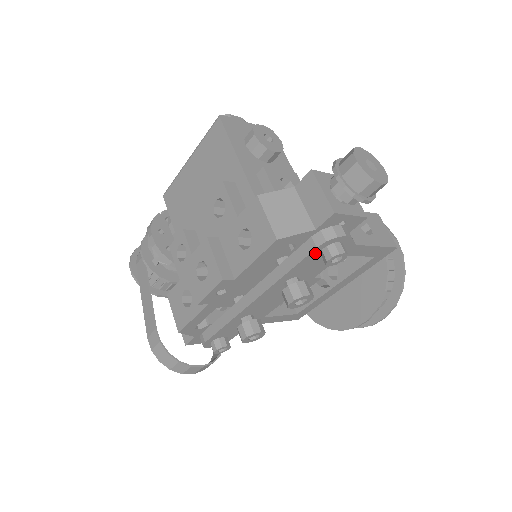
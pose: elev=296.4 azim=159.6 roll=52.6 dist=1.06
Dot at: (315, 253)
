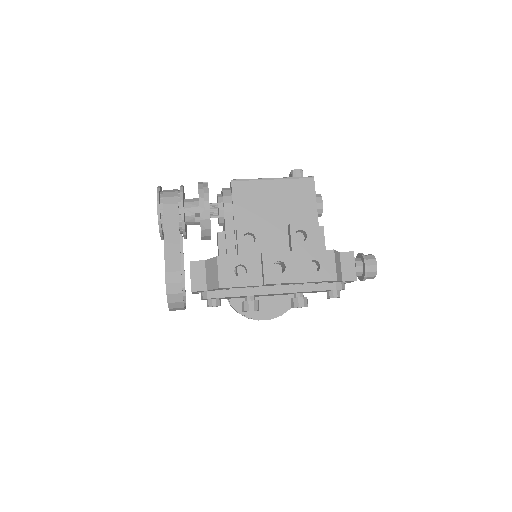
Dot at: (330, 290)
